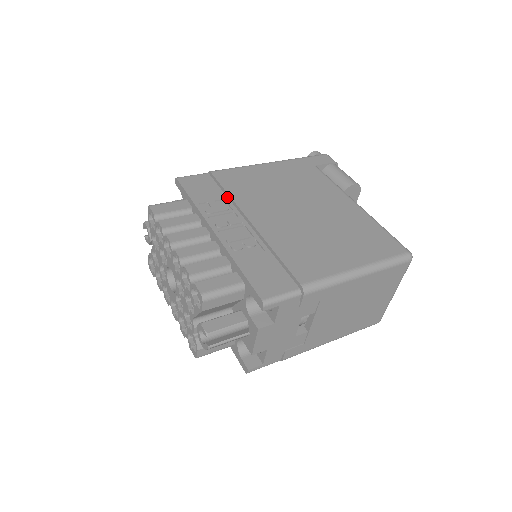
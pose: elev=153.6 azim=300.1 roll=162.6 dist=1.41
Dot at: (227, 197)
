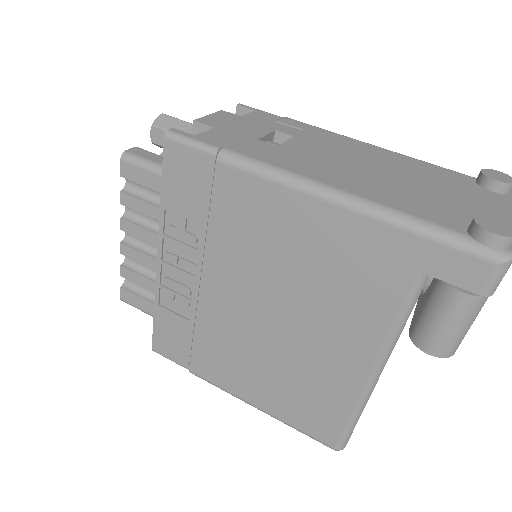
Dot at: (206, 225)
